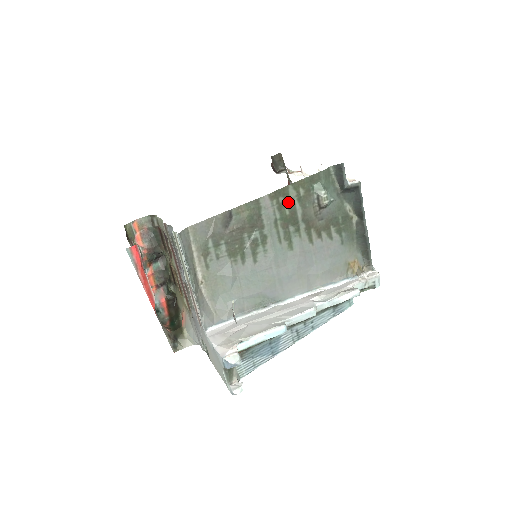
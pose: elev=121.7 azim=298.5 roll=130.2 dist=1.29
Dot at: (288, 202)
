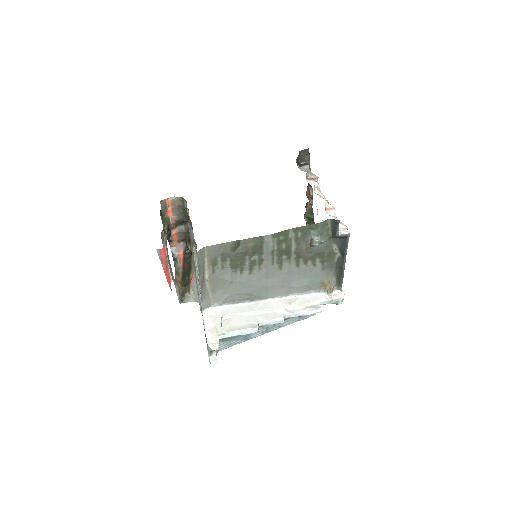
Dot at: (286, 240)
